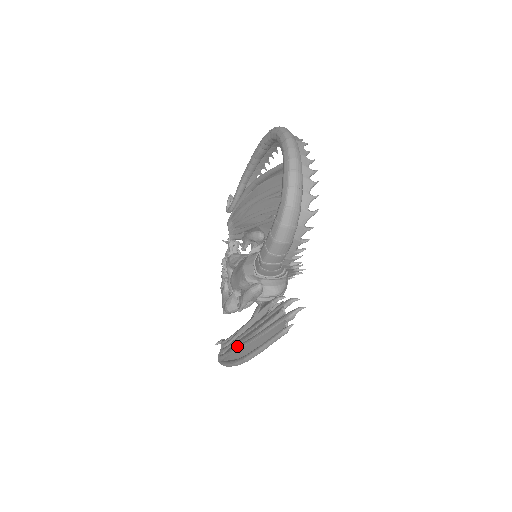
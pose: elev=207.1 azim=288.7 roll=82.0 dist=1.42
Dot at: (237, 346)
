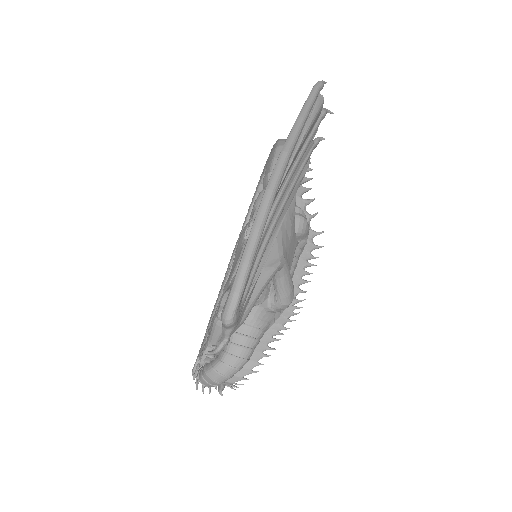
Dot at: occluded
